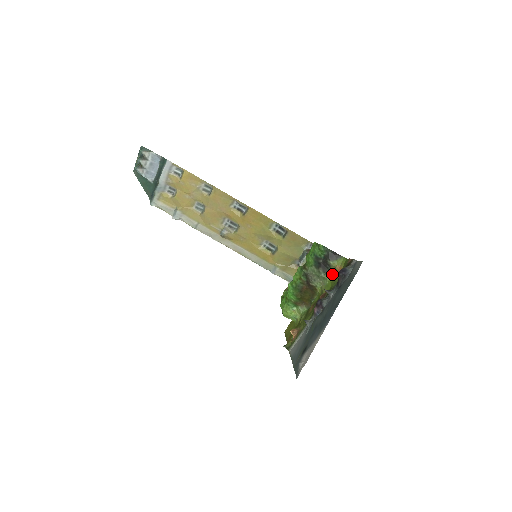
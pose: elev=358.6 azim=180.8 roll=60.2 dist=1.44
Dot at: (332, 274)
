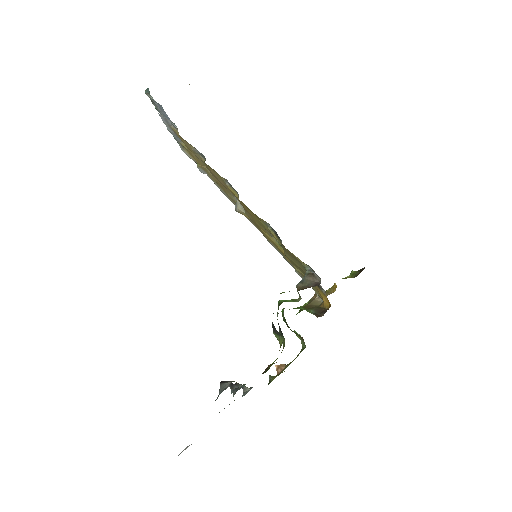
Dot at: (284, 346)
